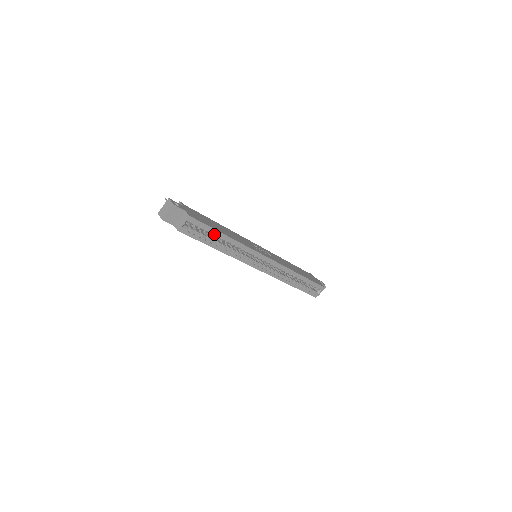
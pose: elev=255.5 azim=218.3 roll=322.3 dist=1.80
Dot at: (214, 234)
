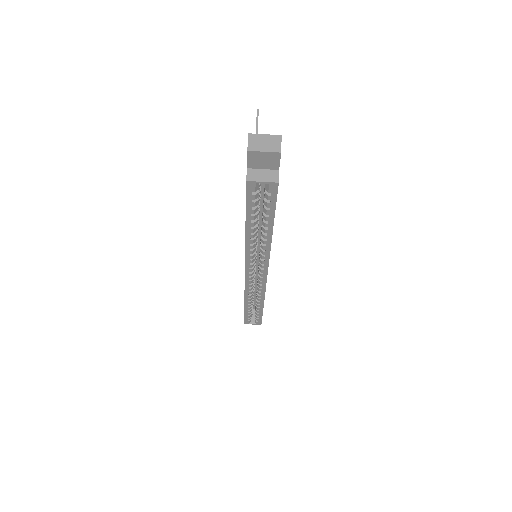
Dot at: (267, 218)
